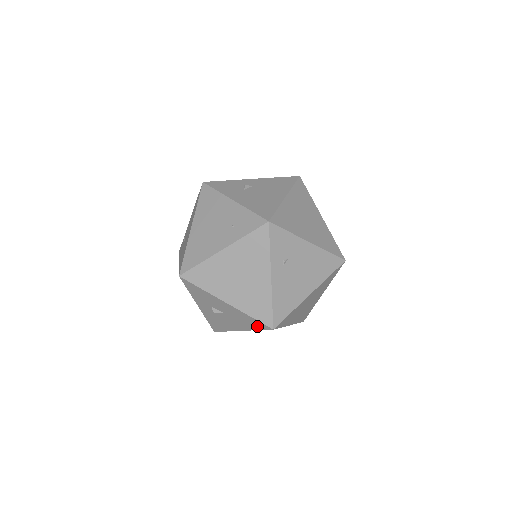
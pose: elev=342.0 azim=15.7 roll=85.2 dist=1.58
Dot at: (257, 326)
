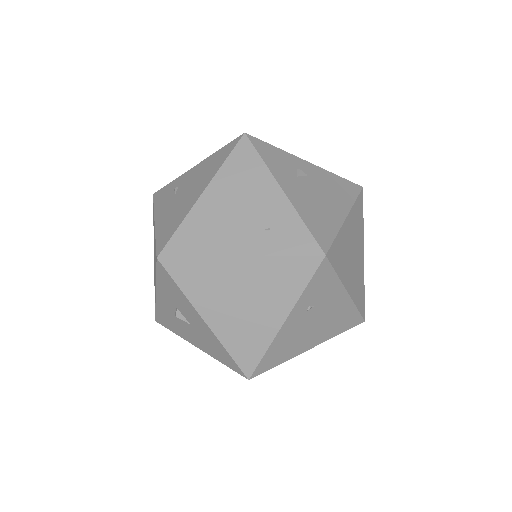
Dot at: (227, 362)
